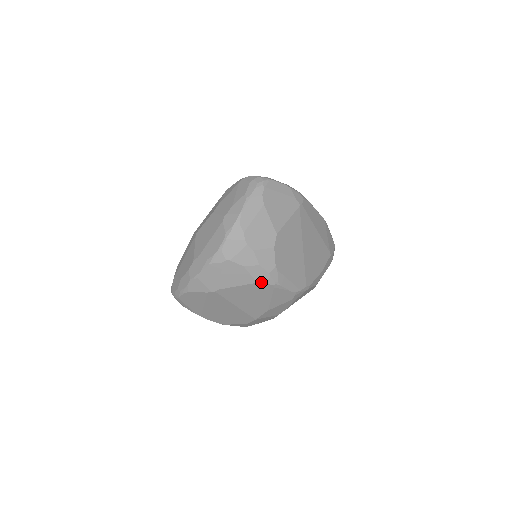
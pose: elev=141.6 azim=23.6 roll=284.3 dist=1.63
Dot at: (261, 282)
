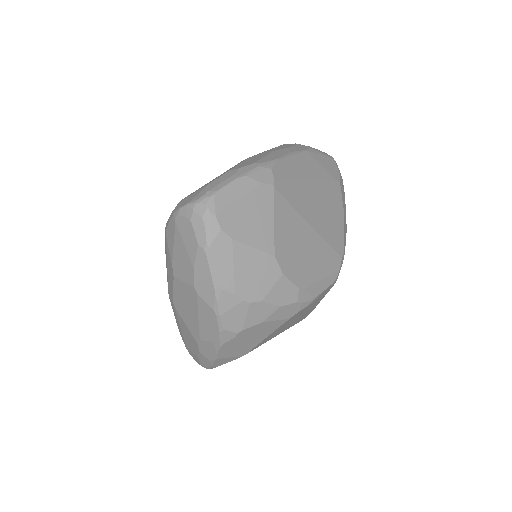
Dot at: (294, 314)
